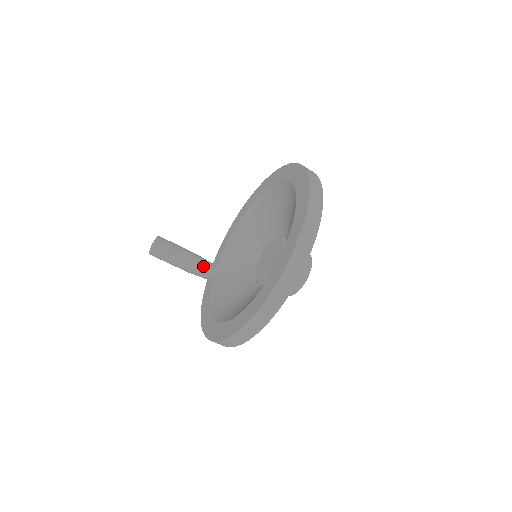
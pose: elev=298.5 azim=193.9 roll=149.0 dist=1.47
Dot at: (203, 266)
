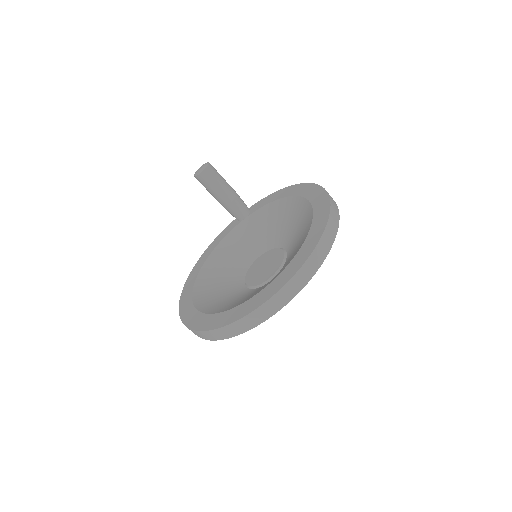
Dot at: (234, 210)
